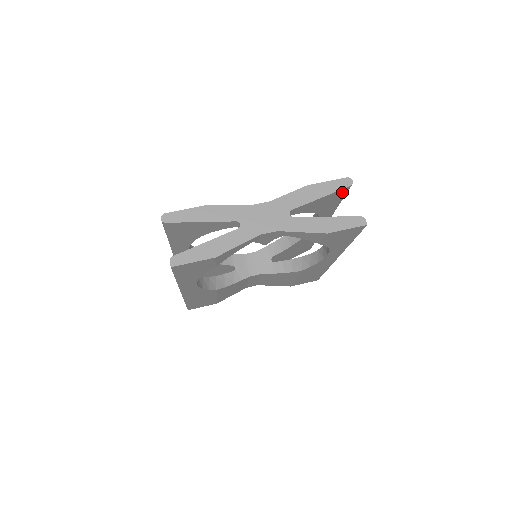
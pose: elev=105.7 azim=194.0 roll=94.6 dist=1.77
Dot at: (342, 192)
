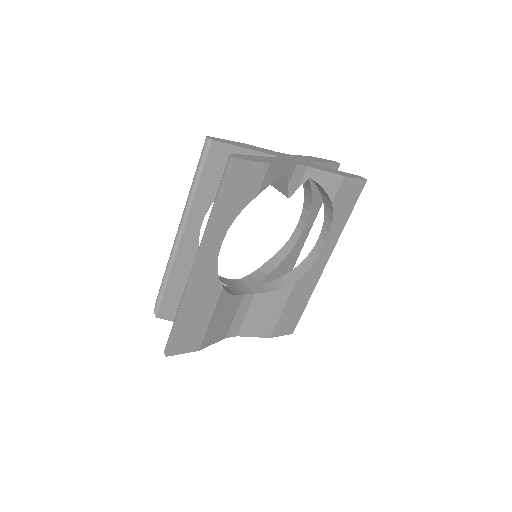
Dot at: occluded
